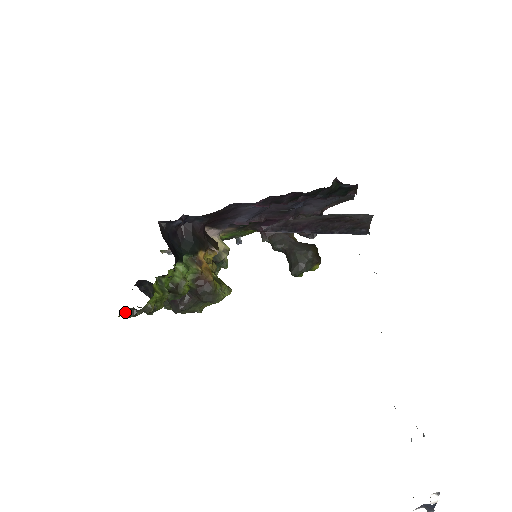
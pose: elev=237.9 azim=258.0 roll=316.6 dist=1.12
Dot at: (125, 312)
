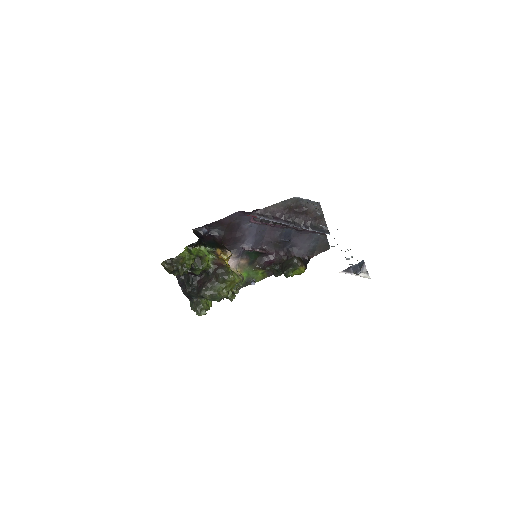
Dot at: (165, 263)
